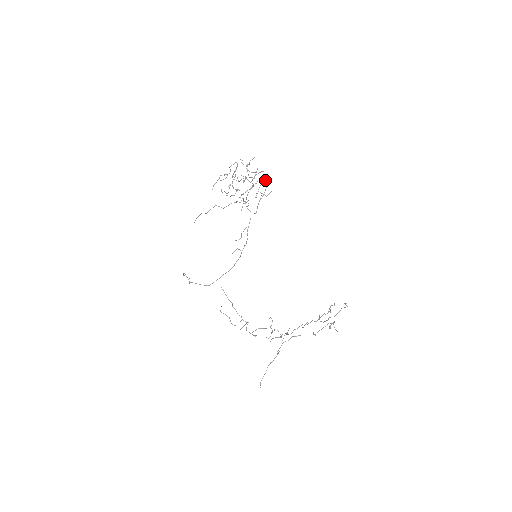
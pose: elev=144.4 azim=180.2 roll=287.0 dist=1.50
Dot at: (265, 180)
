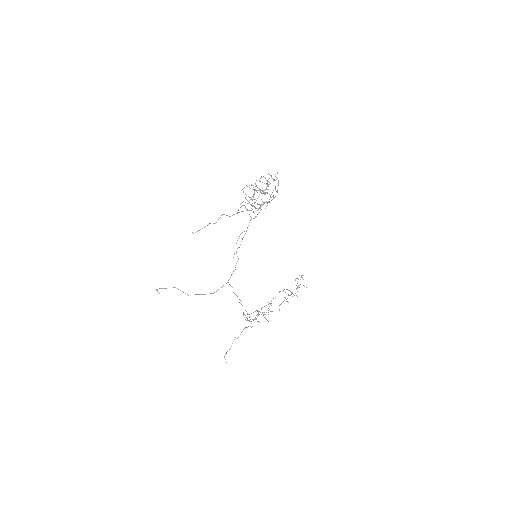
Dot at: occluded
